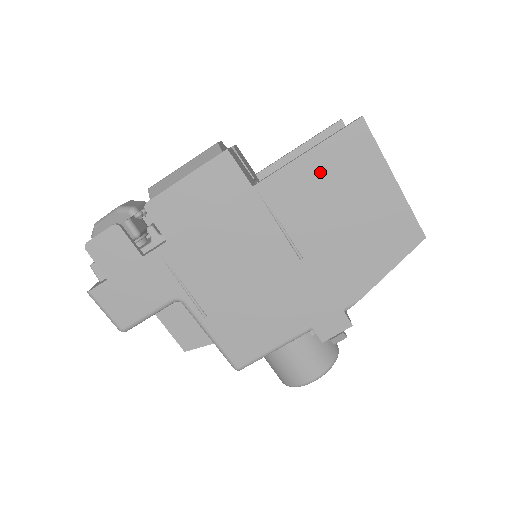
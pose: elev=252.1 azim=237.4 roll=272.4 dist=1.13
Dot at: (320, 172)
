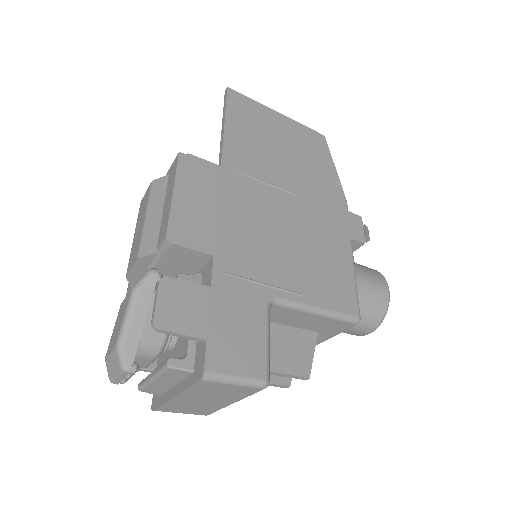
Dot at: (244, 132)
